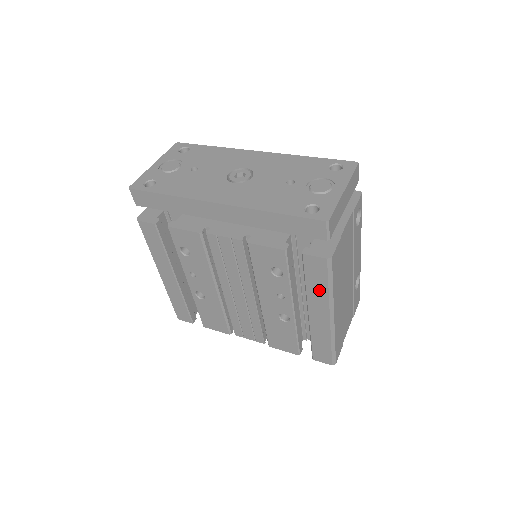
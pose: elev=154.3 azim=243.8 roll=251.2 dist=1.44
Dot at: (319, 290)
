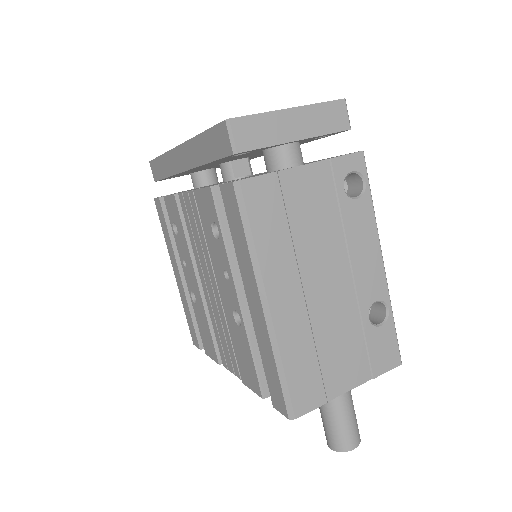
Dot at: (242, 248)
